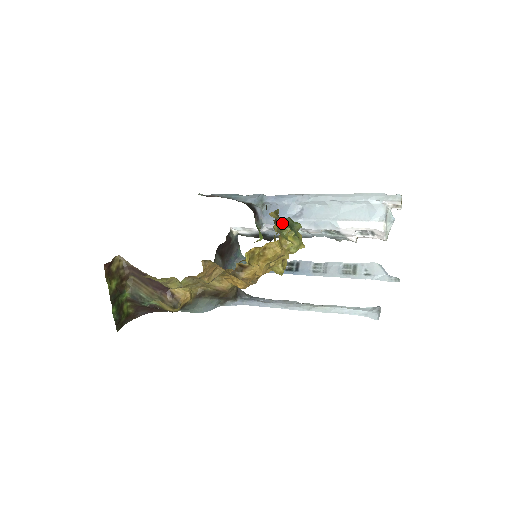
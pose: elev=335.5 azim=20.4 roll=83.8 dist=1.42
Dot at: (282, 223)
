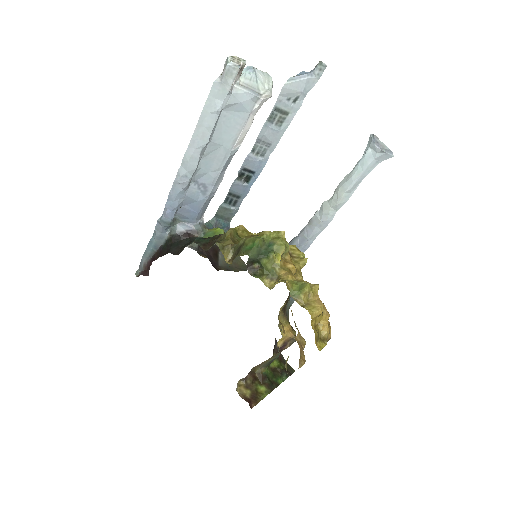
Dot at: (254, 263)
